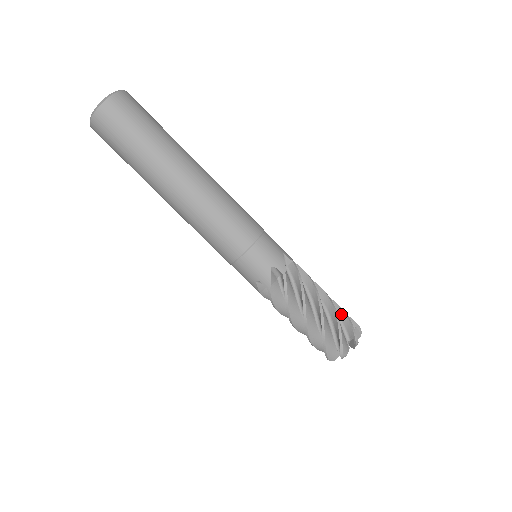
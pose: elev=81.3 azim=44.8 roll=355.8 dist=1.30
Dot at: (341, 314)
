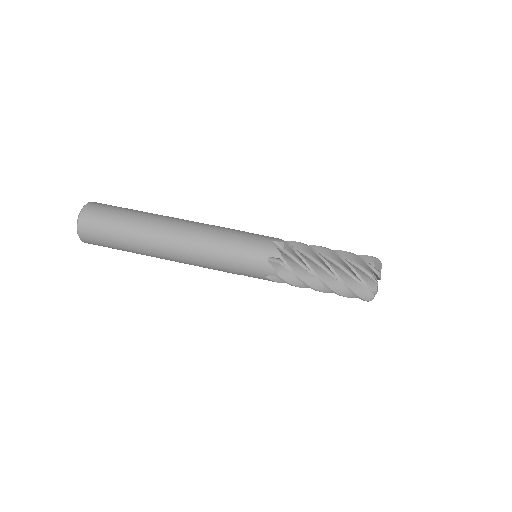
Dot at: (353, 258)
